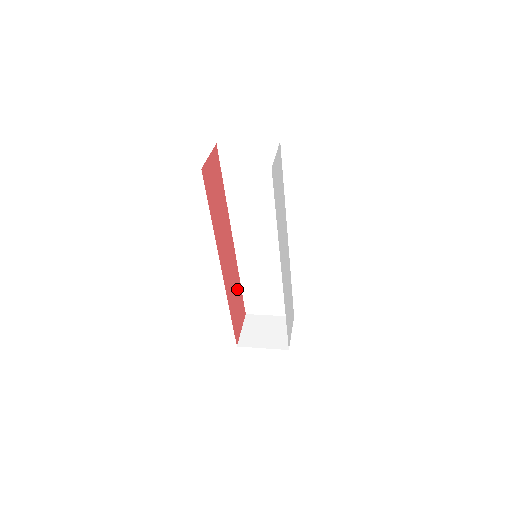
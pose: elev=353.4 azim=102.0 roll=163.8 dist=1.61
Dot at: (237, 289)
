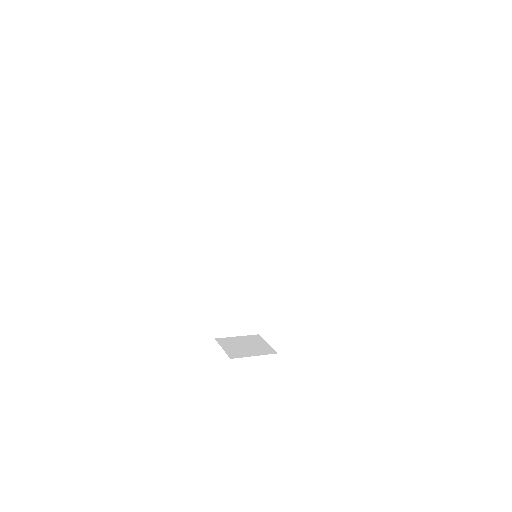
Dot at: occluded
